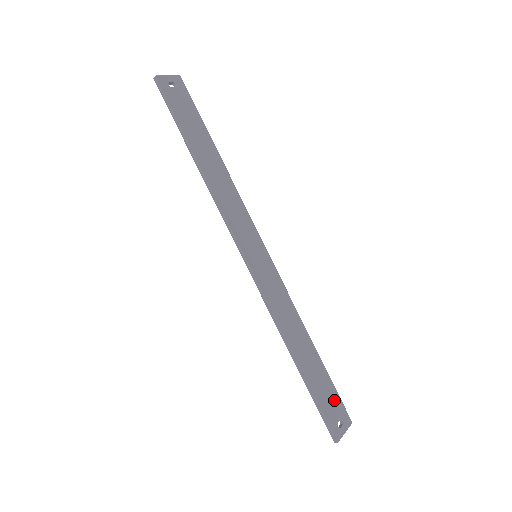
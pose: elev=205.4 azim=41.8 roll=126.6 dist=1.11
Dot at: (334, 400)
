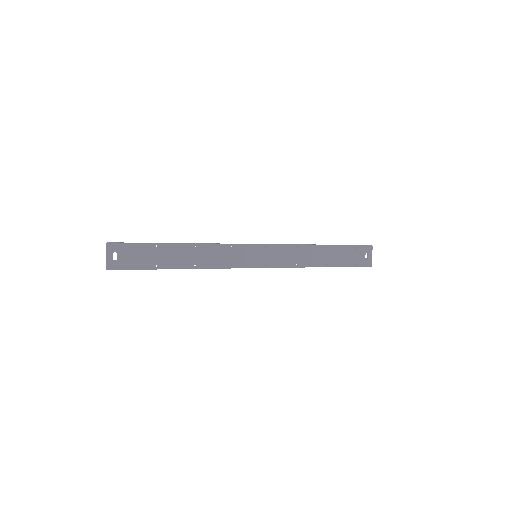
Dot at: (355, 252)
